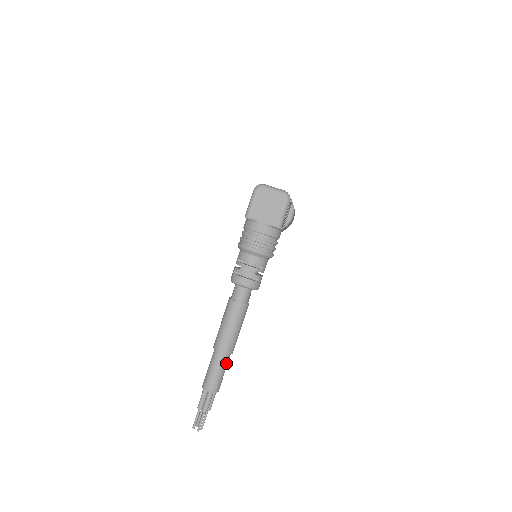
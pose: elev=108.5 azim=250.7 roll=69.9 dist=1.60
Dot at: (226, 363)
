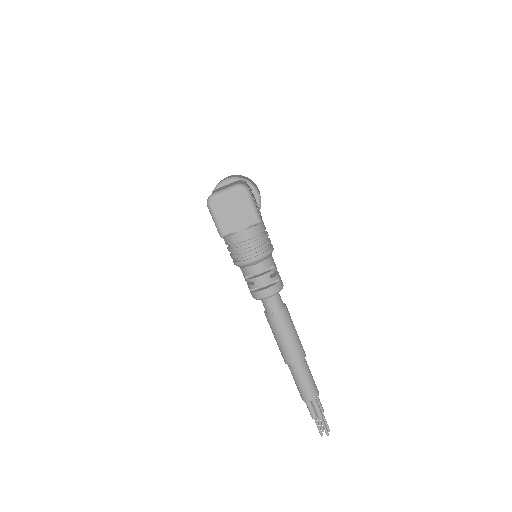
Dot at: (307, 367)
